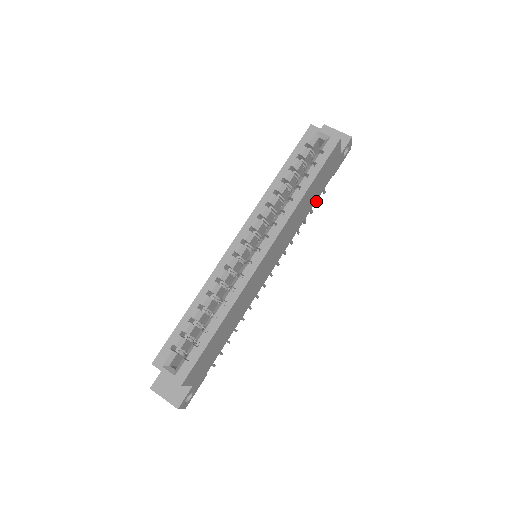
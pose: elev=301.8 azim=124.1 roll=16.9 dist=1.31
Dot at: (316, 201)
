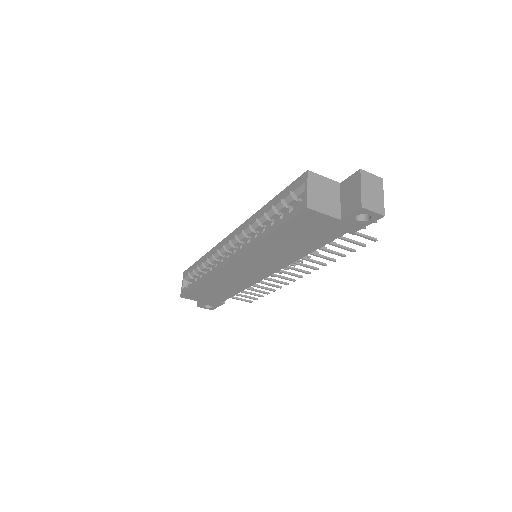
Dot at: (360, 243)
